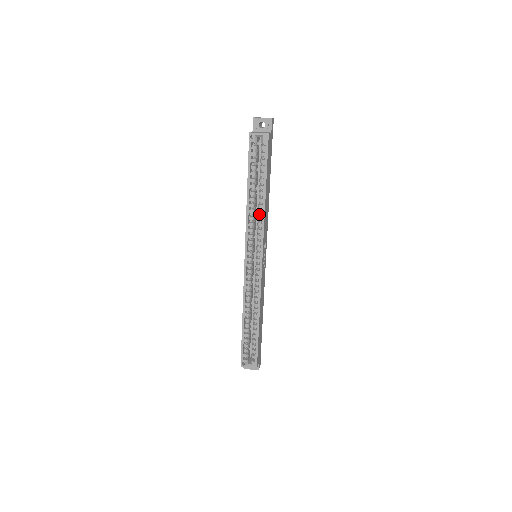
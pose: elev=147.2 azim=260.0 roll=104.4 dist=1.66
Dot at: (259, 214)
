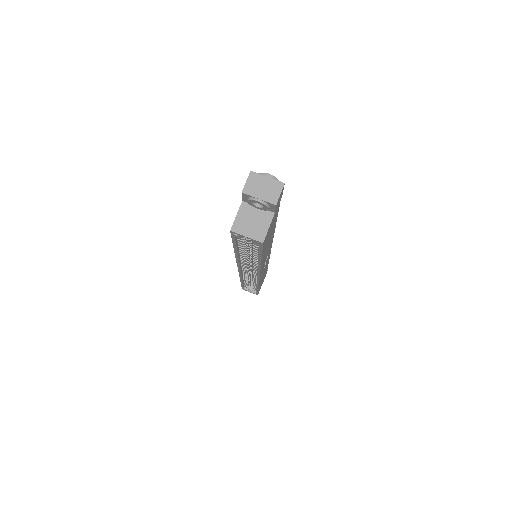
Dot at: occluded
